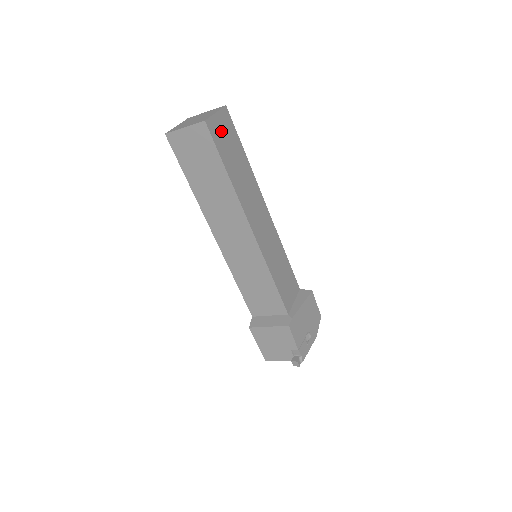
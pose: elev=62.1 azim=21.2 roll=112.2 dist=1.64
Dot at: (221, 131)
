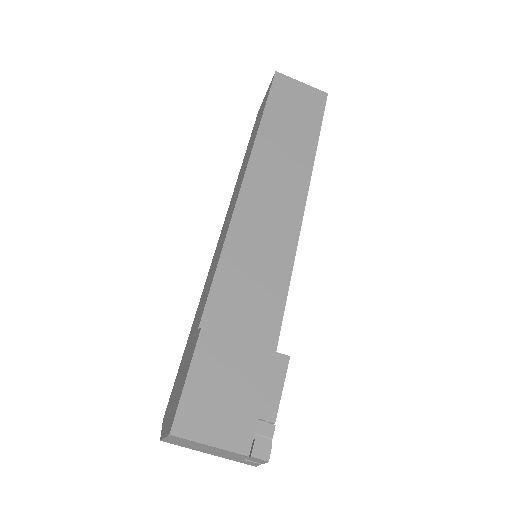
Dot at: occluded
